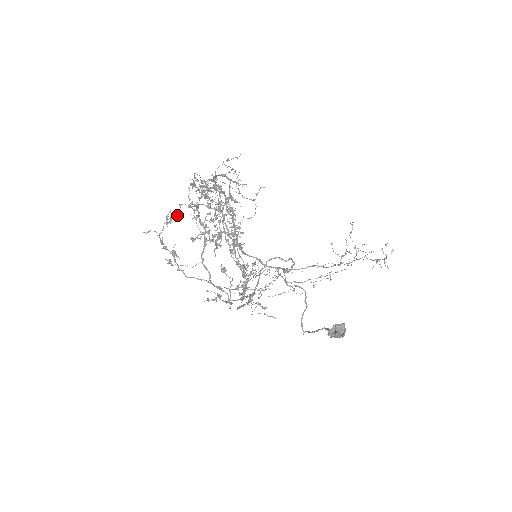
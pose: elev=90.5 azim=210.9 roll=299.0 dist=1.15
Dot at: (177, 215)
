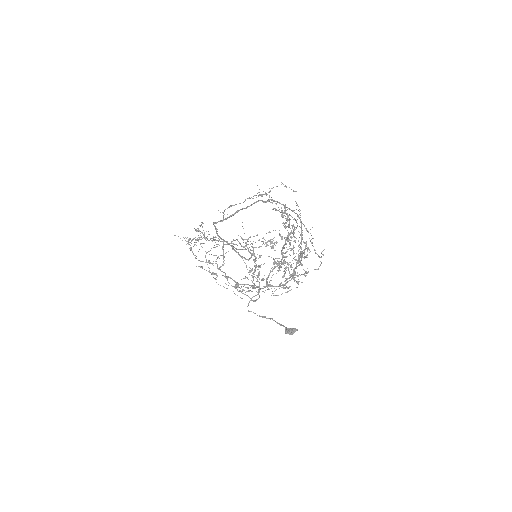
Dot at: (276, 242)
